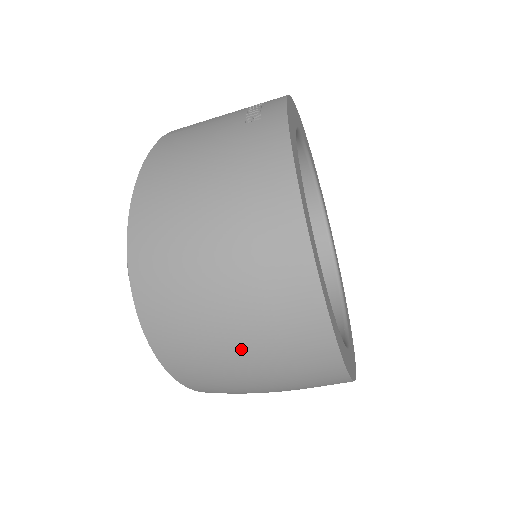
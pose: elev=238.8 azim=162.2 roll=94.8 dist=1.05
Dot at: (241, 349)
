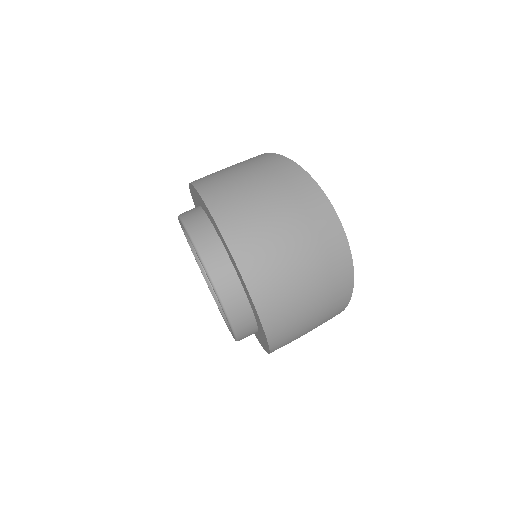
Dot at: (297, 246)
